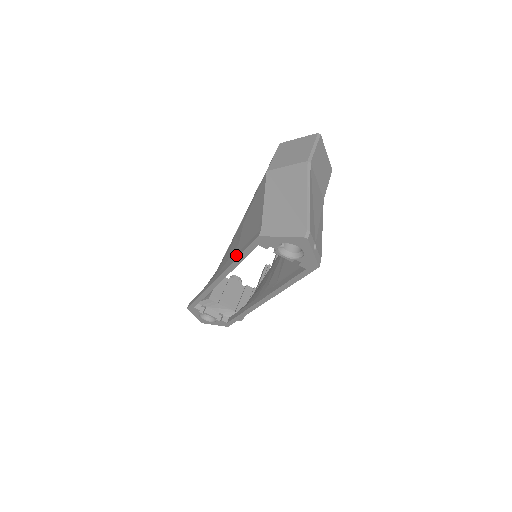
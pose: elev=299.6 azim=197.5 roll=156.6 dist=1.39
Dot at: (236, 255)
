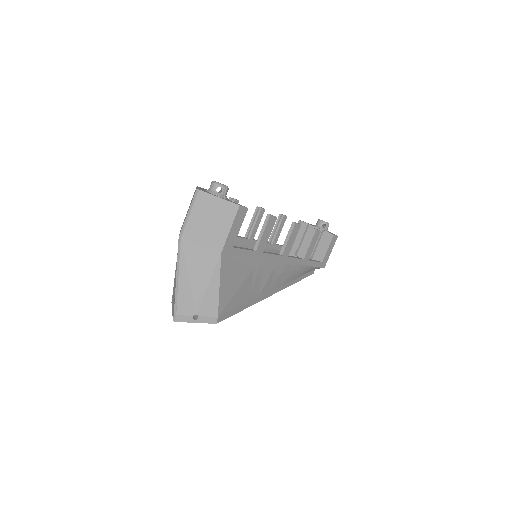
Dot at: occluded
